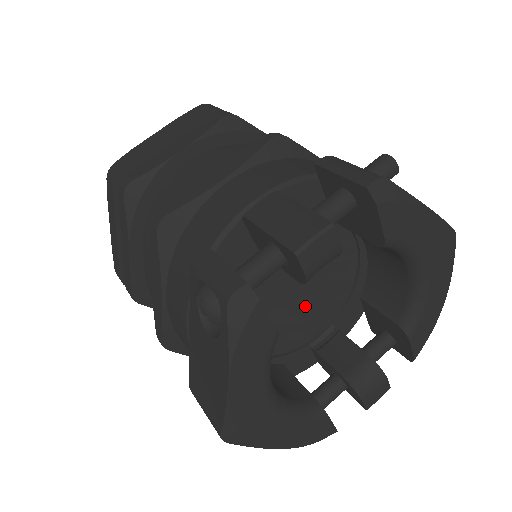
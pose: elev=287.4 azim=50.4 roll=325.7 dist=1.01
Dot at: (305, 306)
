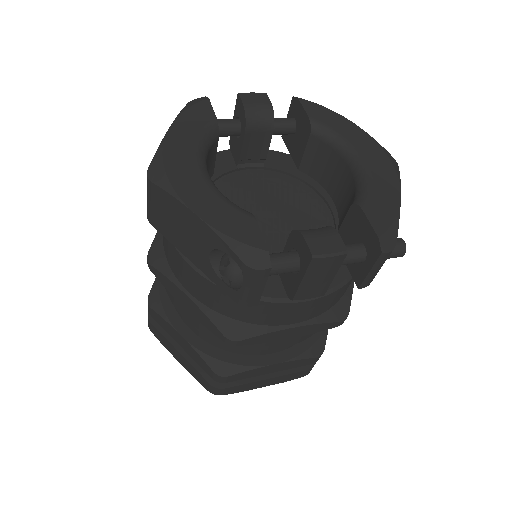
Dot at: (276, 233)
